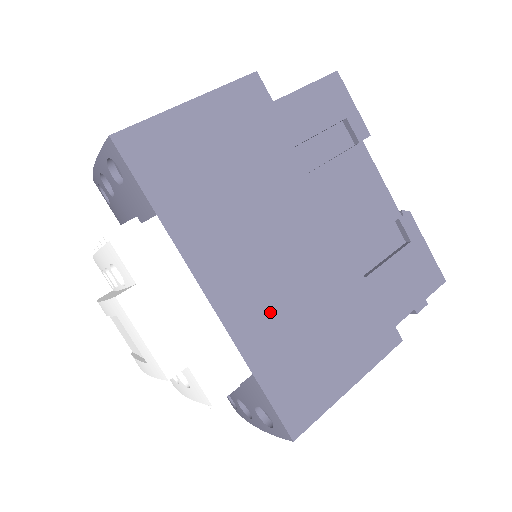
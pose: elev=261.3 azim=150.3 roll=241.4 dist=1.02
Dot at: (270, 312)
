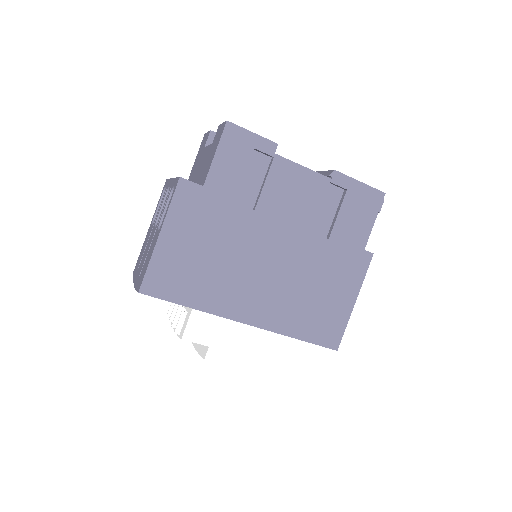
Dot at: (284, 304)
